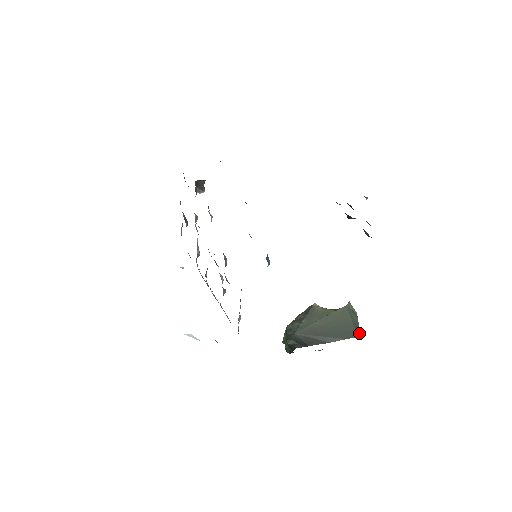
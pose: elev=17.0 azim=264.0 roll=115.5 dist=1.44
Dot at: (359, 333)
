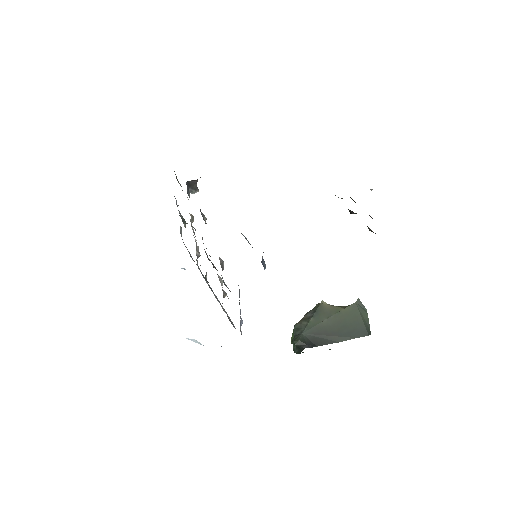
Dot at: (370, 331)
